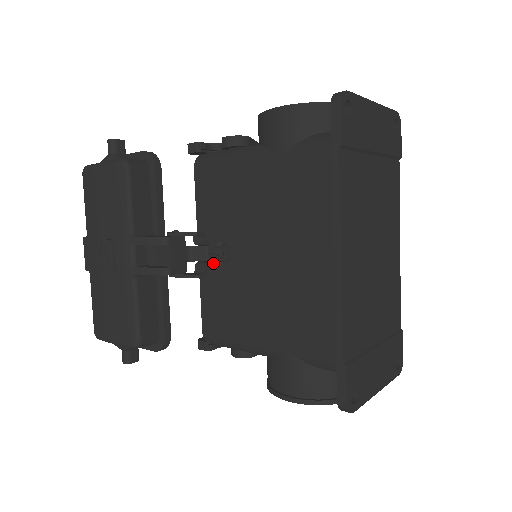
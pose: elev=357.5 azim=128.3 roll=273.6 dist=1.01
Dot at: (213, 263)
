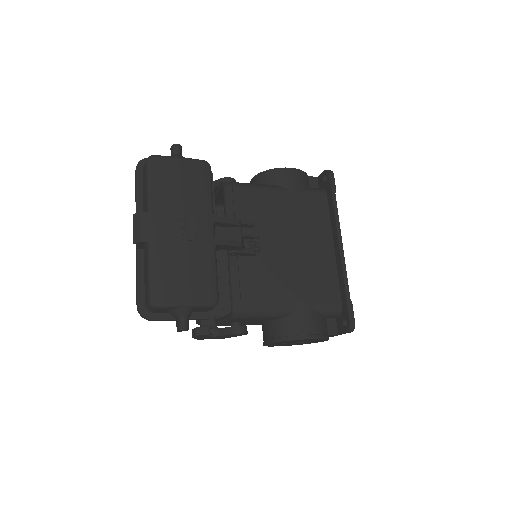
Dot at: (254, 249)
